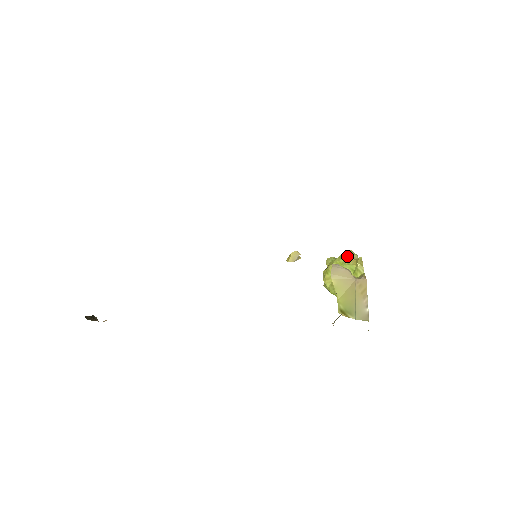
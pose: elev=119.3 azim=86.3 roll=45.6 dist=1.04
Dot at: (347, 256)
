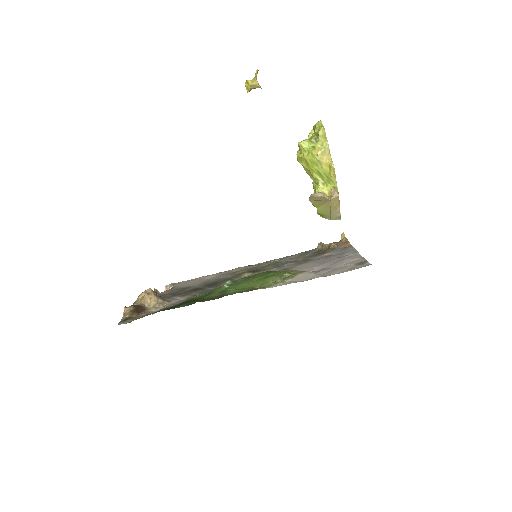
Dot at: (319, 155)
